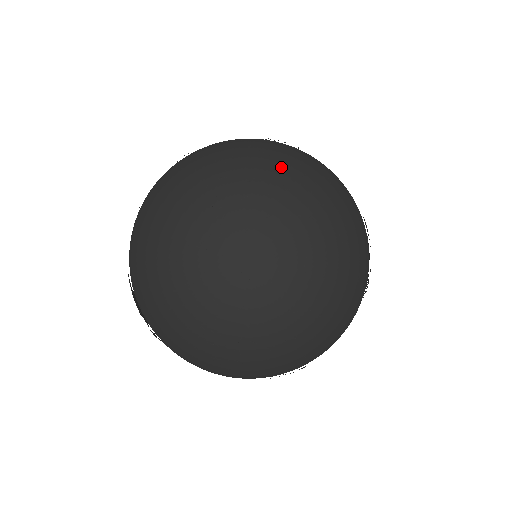
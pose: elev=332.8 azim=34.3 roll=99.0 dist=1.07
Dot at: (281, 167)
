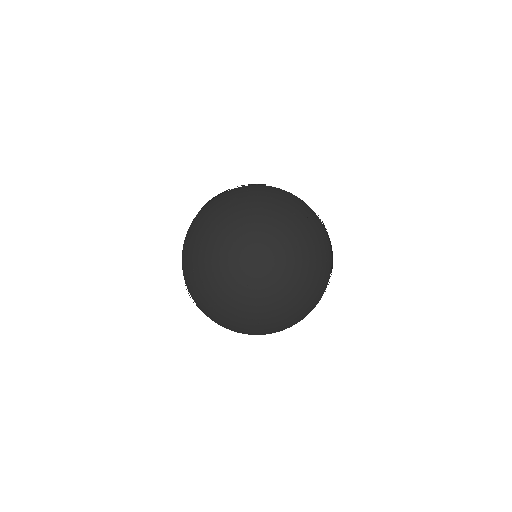
Dot at: (235, 194)
